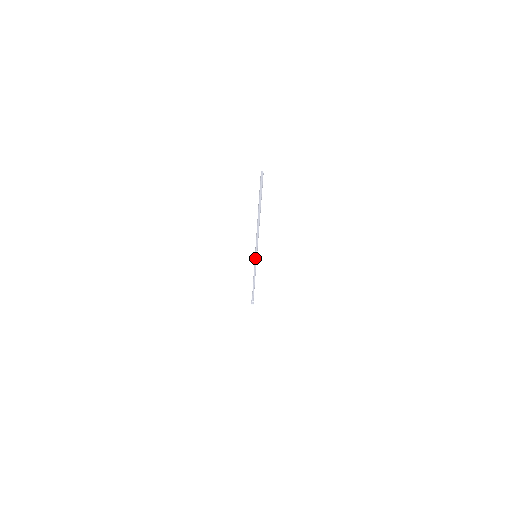
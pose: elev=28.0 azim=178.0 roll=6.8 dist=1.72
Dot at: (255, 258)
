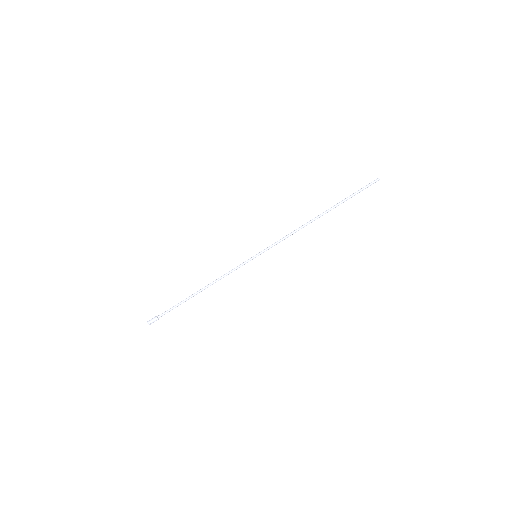
Dot at: (253, 257)
